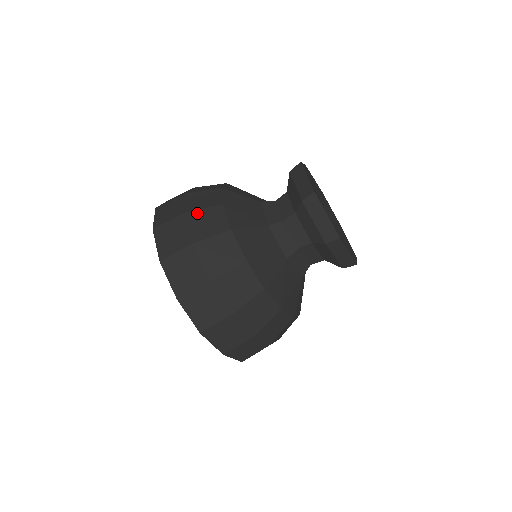
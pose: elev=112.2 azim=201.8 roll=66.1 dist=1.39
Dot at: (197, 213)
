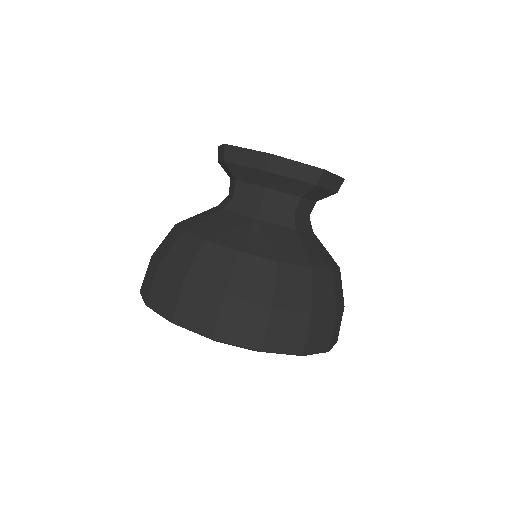
Dot at: (195, 269)
